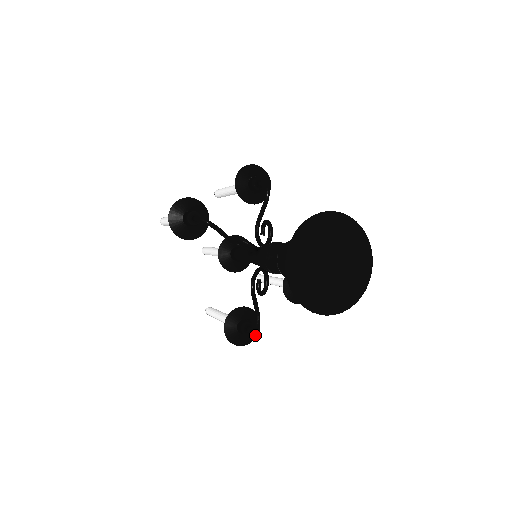
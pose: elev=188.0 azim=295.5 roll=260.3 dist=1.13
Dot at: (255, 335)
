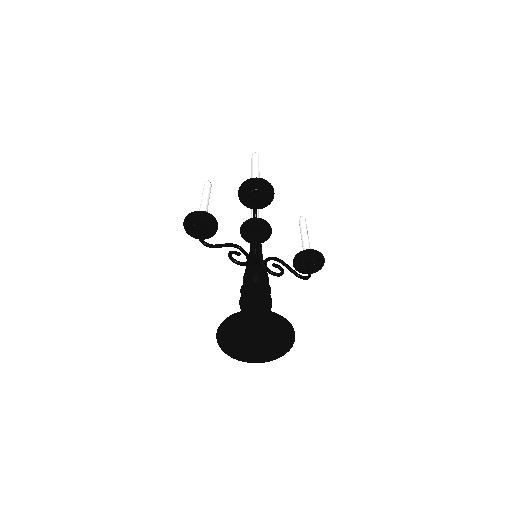
Dot at: occluded
